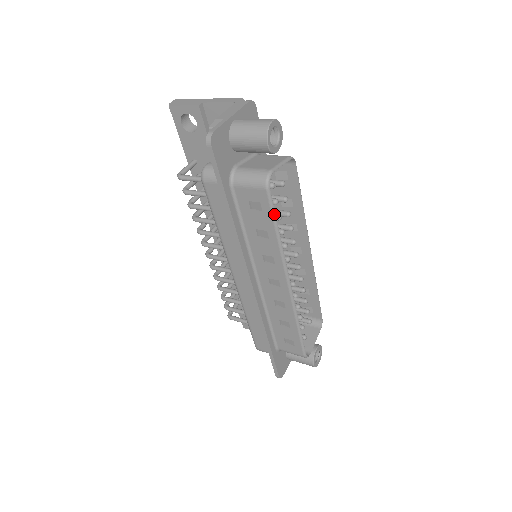
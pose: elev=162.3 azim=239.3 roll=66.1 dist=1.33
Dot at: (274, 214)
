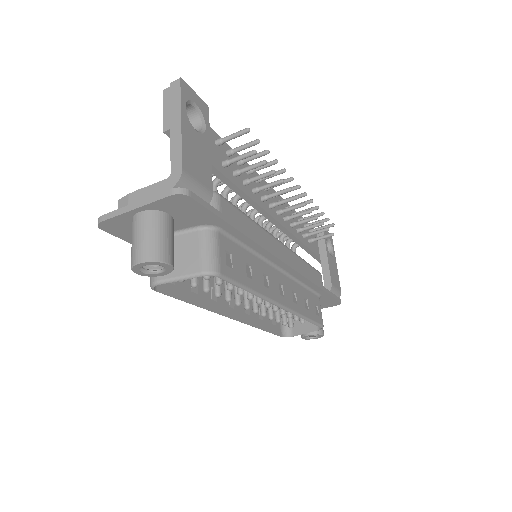
Dot at: (176, 298)
